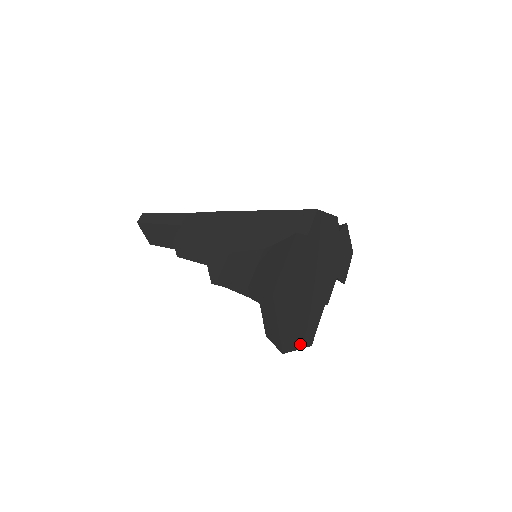
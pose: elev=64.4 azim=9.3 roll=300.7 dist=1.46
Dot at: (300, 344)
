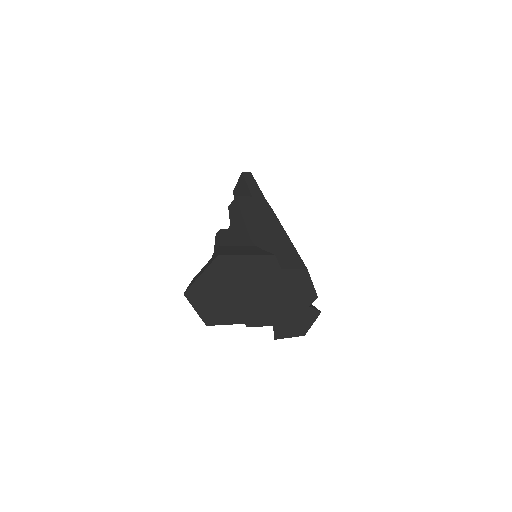
Dot at: (201, 311)
